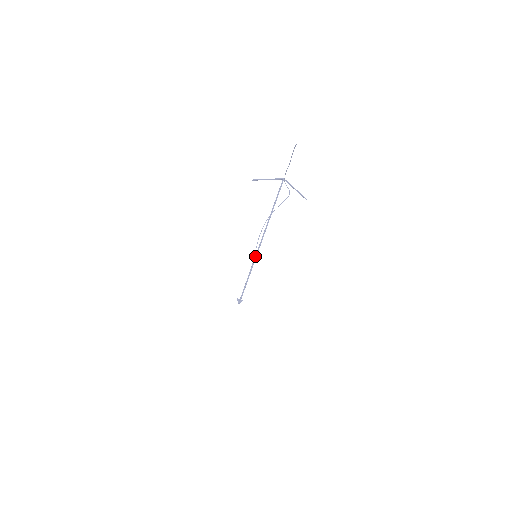
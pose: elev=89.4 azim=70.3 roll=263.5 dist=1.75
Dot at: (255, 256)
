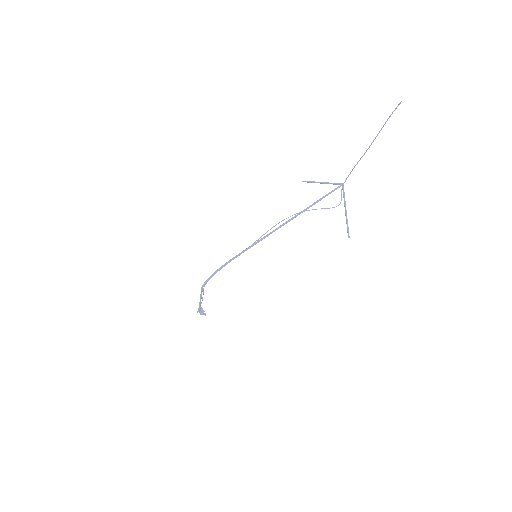
Dot at: (259, 240)
